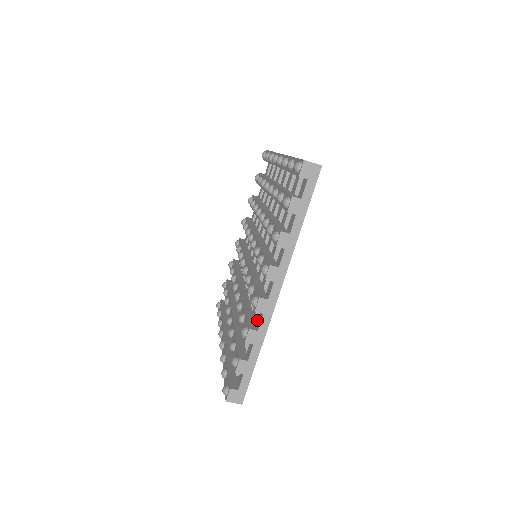
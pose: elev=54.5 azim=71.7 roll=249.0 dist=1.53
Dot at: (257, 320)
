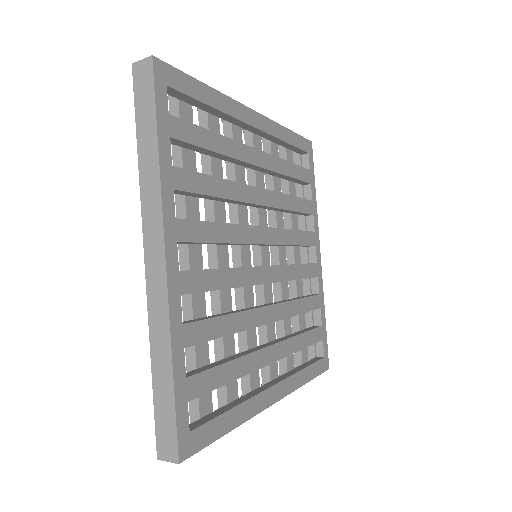
Dot at: (285, 374)
